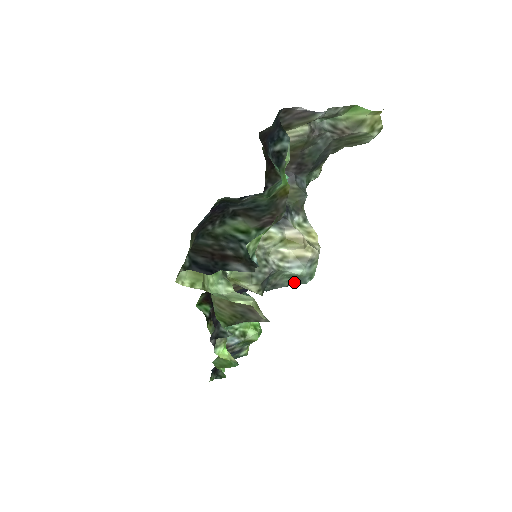
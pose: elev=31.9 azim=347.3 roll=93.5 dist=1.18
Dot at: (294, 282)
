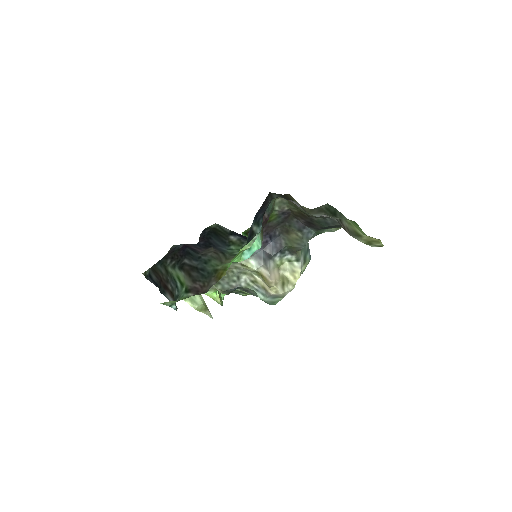
Dot at: occluded
